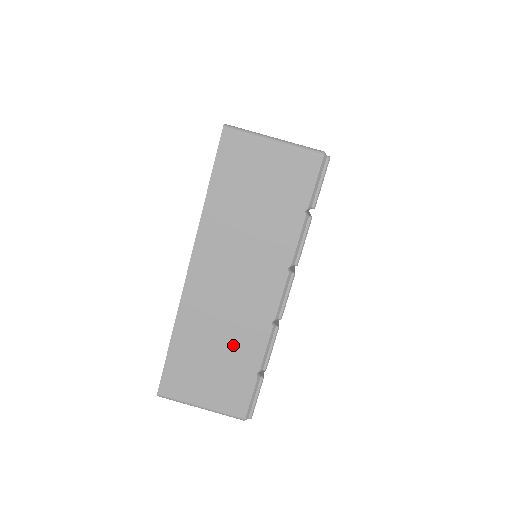
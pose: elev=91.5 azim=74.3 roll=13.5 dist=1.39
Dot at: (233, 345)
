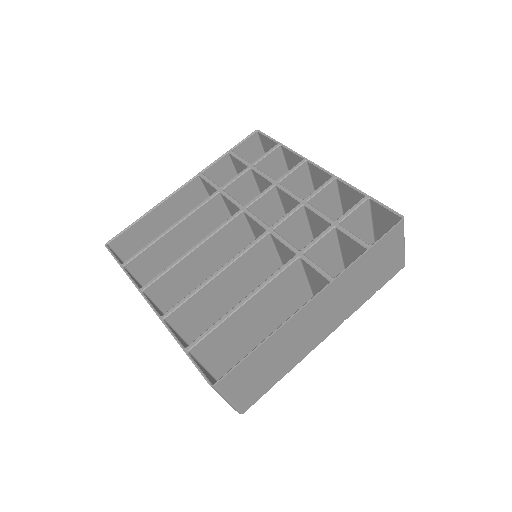
Dot at: occluded
